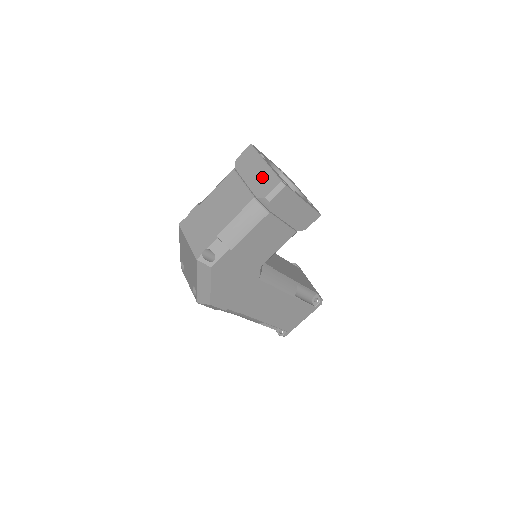
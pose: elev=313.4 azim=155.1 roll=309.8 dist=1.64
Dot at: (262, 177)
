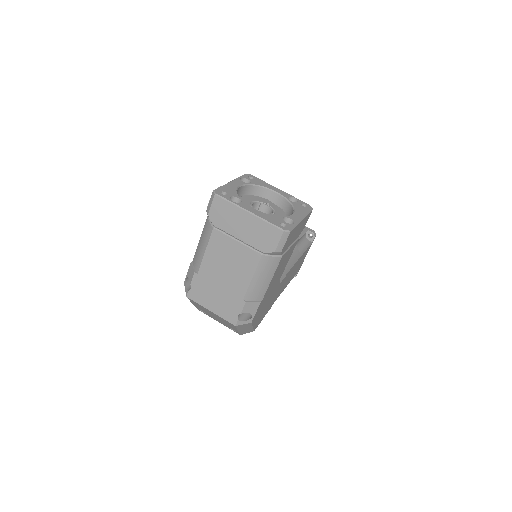
Dot at: (257, 231)
